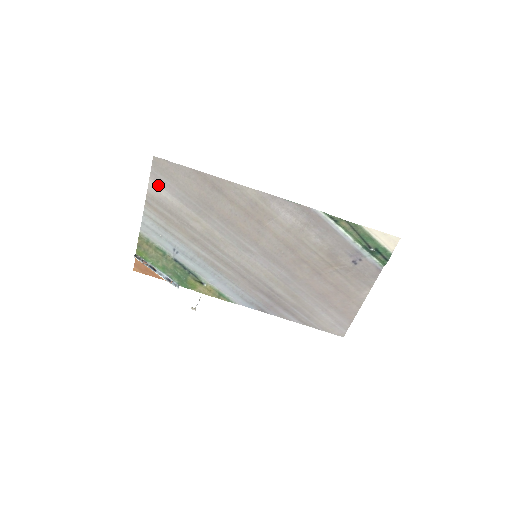
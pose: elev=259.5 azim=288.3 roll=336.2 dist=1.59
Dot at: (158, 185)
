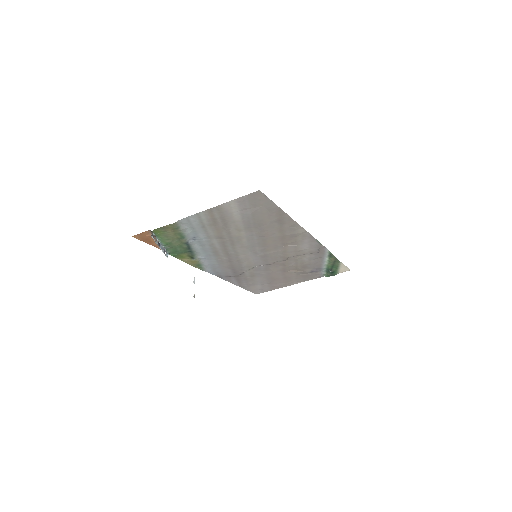
Dot at: (237, 205)
